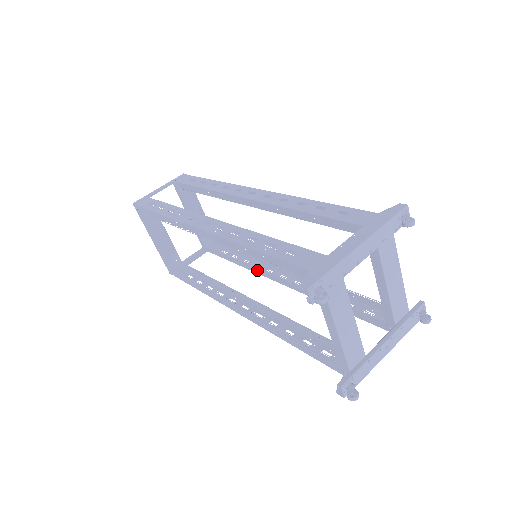
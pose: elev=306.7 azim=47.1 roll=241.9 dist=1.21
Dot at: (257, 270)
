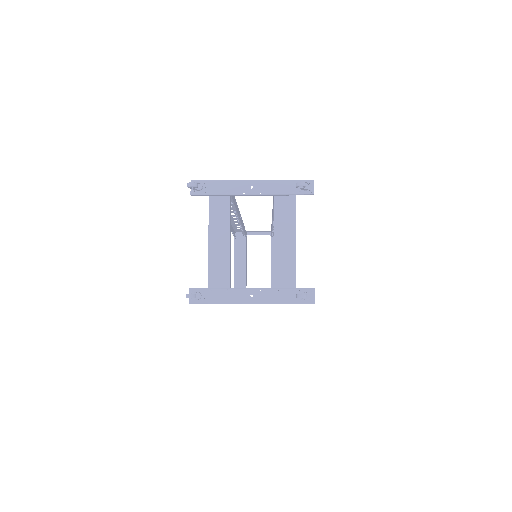
Dot at: occluded
